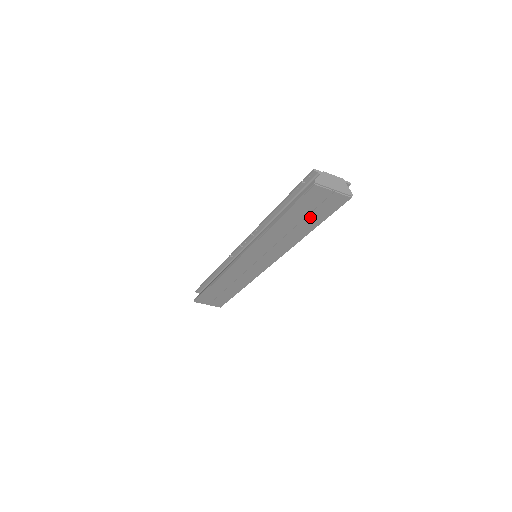
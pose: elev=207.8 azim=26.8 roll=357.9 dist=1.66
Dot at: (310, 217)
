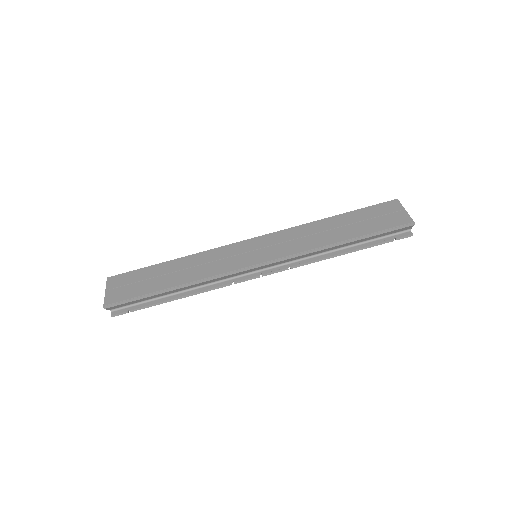
Dot at: (362, 225)
